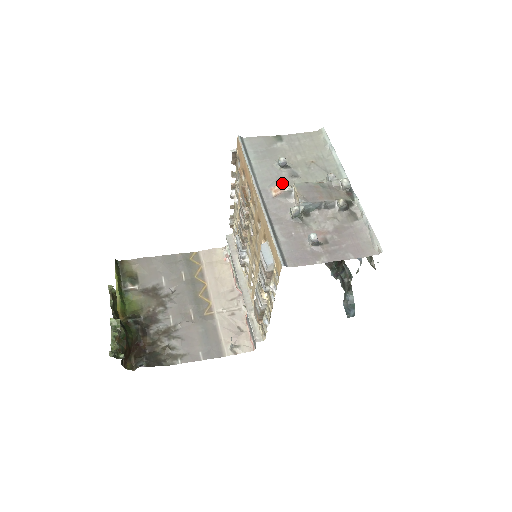
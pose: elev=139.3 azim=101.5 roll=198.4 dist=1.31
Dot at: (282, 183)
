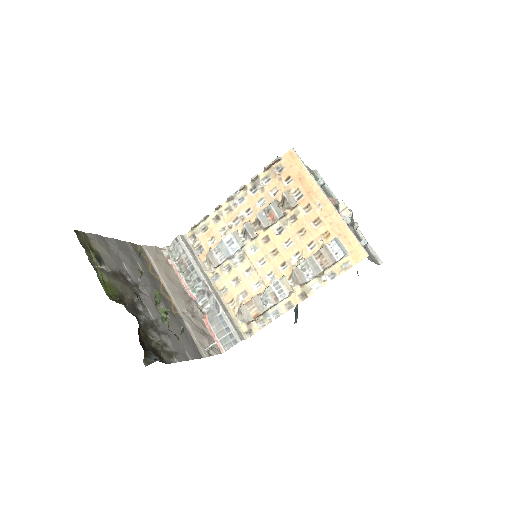
Dot at: (332, 197)
